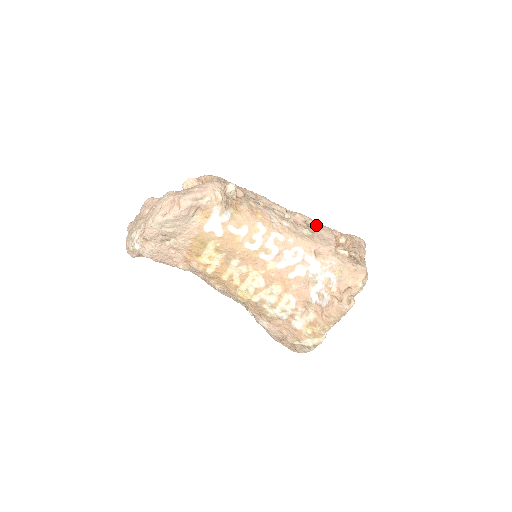
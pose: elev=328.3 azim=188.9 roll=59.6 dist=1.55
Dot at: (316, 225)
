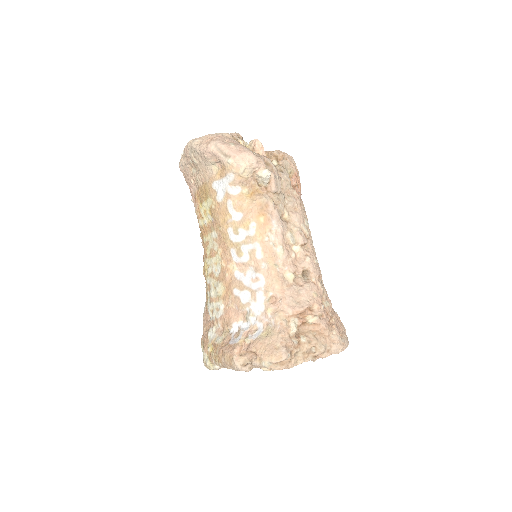
Dot at: (310, 283)
